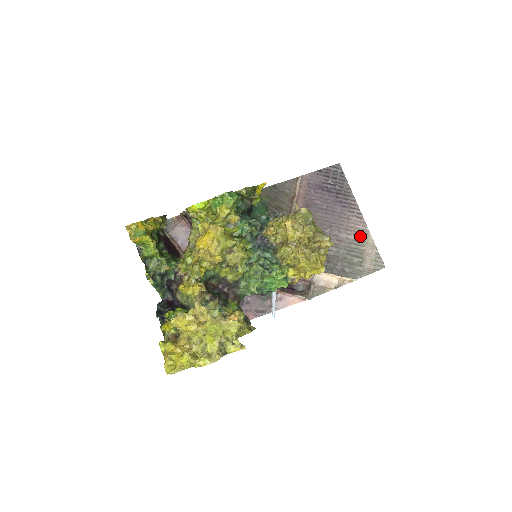
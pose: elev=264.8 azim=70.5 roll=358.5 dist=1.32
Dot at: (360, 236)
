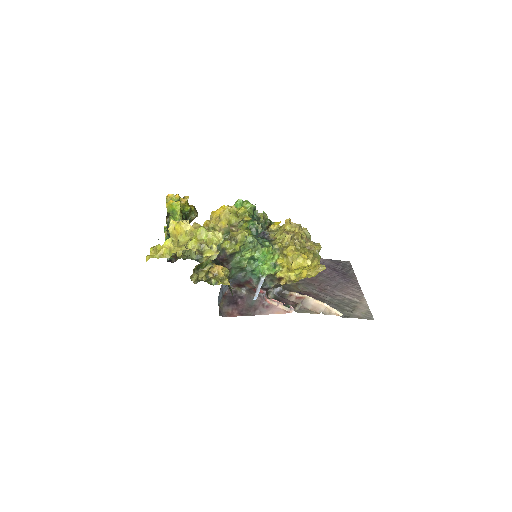
Dot at: (355, 298)
